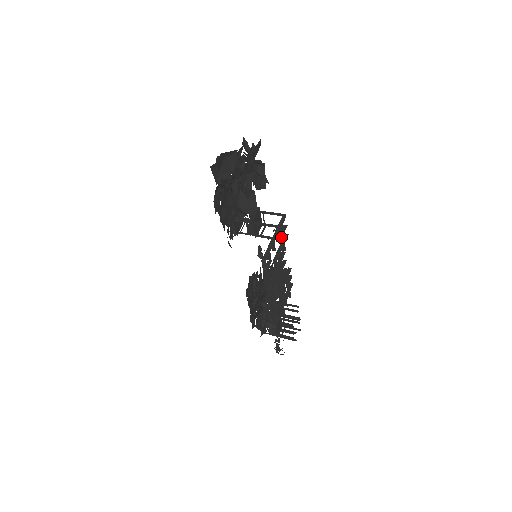
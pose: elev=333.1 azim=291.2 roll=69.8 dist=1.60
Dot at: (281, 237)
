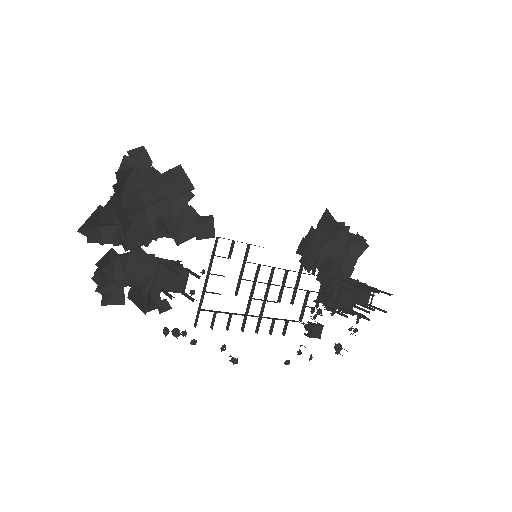
Dot at: occluded
